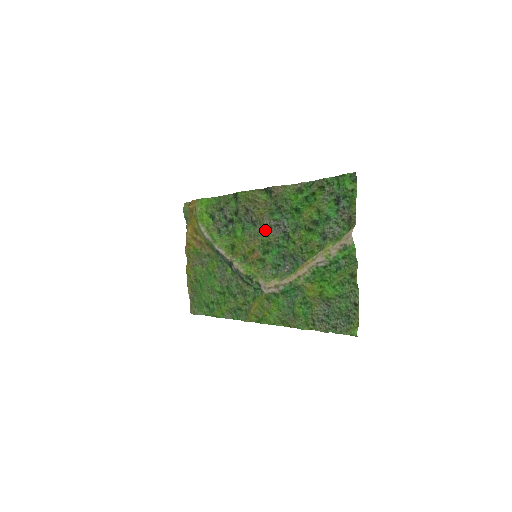
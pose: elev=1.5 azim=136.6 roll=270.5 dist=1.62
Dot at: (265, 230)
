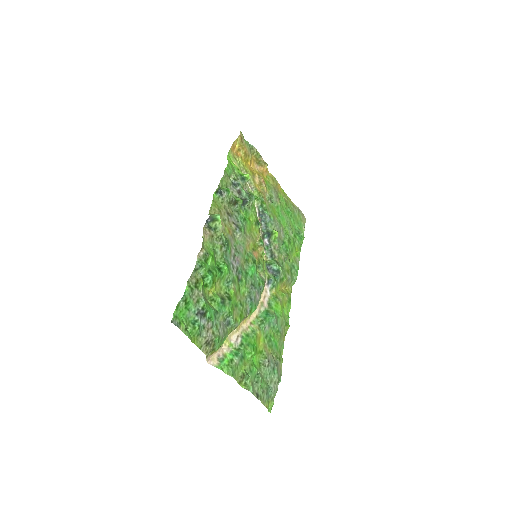
Dot at: (239, 247)
